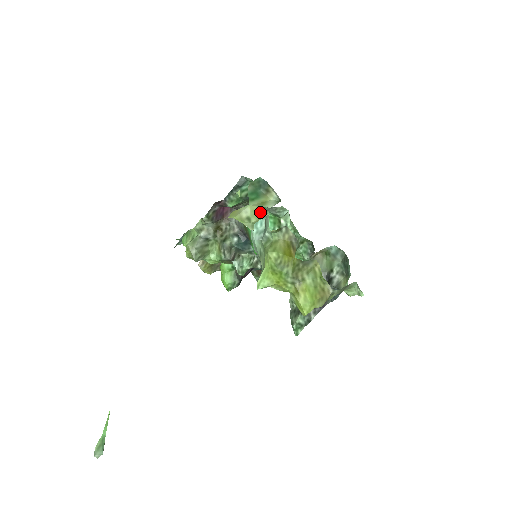
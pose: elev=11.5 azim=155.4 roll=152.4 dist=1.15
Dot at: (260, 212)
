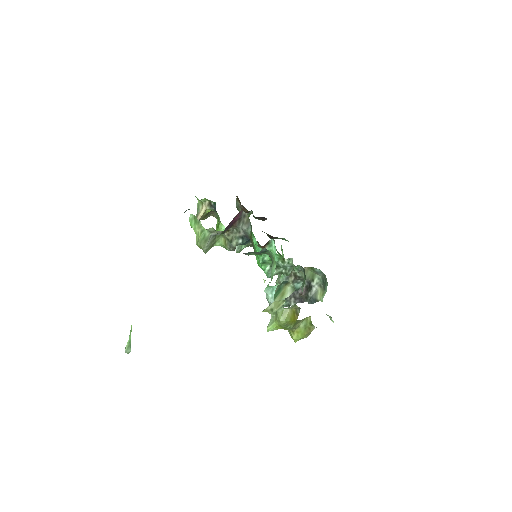
Dot at: (280, 303)
